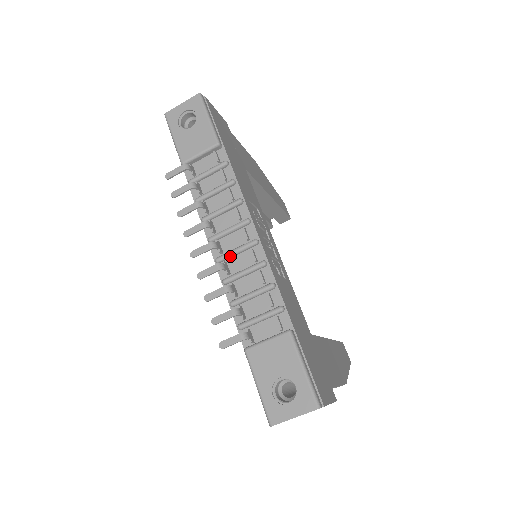
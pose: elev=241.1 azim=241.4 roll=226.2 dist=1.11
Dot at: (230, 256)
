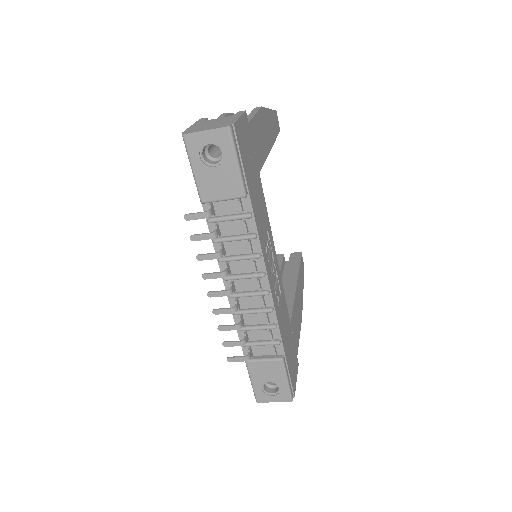
Dot at: (242, 297)
